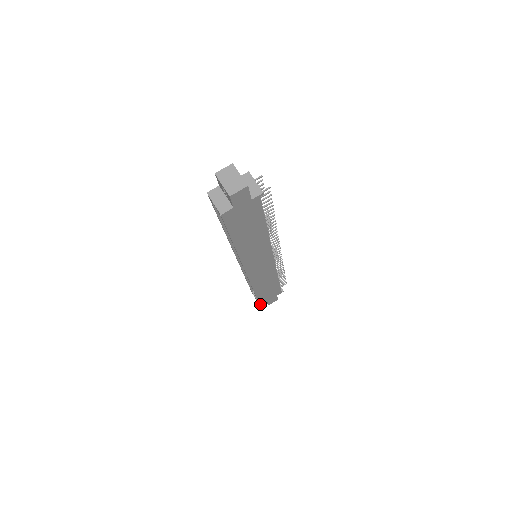
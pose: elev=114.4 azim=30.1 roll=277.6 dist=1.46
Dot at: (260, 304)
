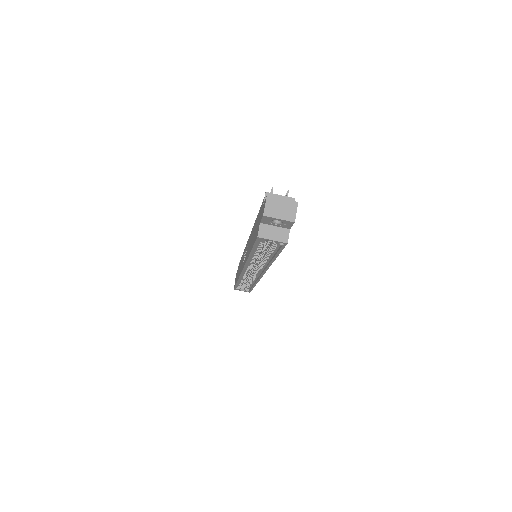
Dot at: (250, 291)
